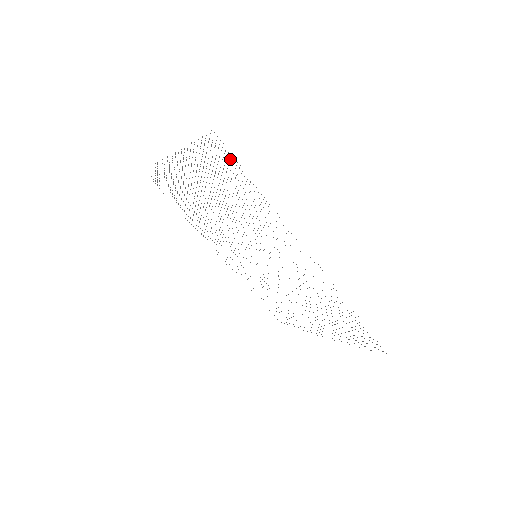
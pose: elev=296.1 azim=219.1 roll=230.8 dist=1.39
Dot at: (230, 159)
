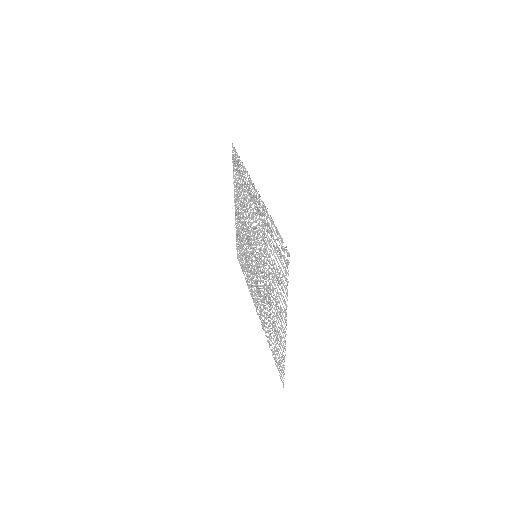
Dot at: (236, 155)
